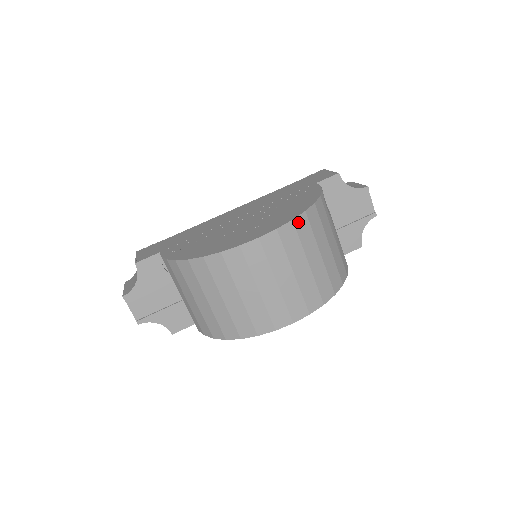
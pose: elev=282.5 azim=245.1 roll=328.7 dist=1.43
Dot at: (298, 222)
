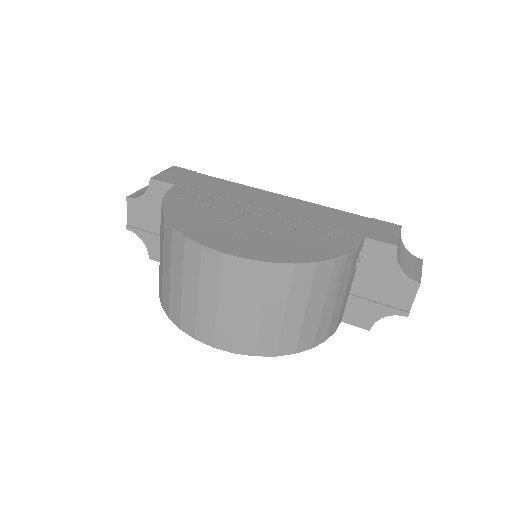
Dot at: (277, 268)
